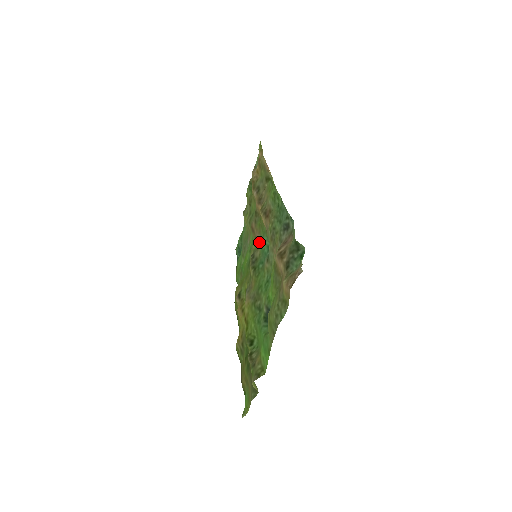
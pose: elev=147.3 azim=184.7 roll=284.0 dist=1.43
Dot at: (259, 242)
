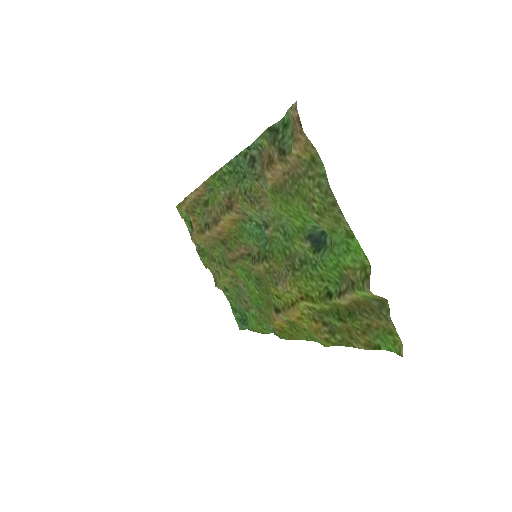
Dot at: (248, 250)
